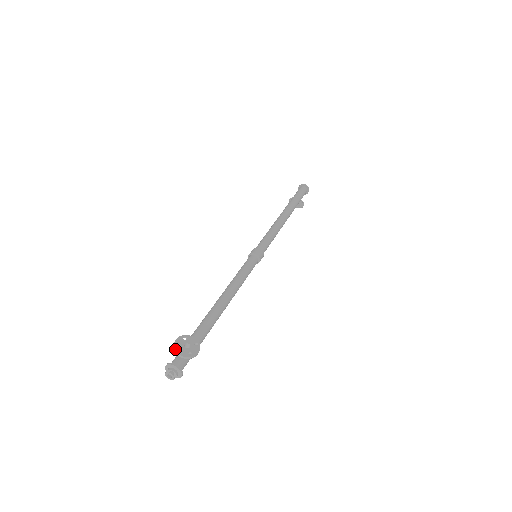
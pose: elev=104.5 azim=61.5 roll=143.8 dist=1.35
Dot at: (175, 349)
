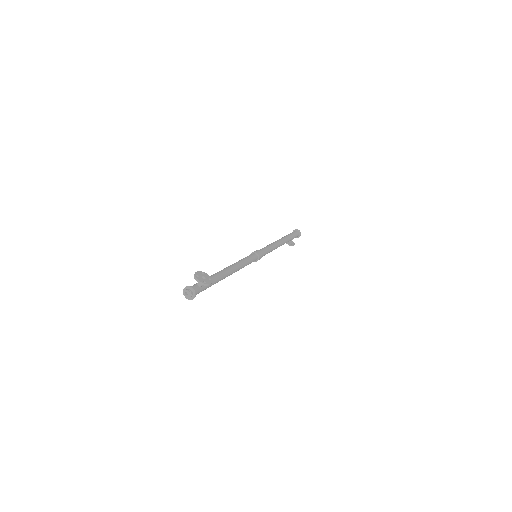
Dot at: (195, 276)
